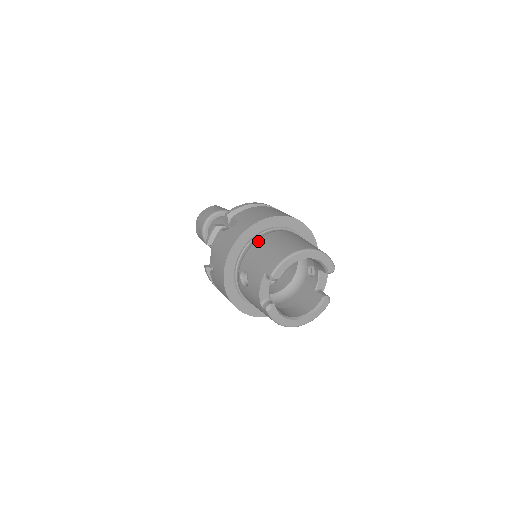
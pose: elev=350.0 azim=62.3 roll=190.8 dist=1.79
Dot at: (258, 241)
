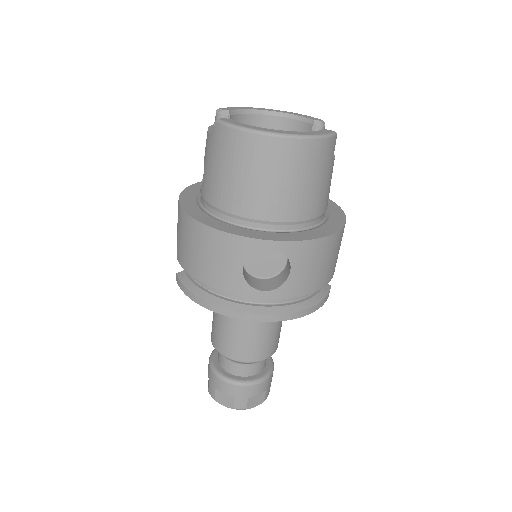
Dot at: occluded
